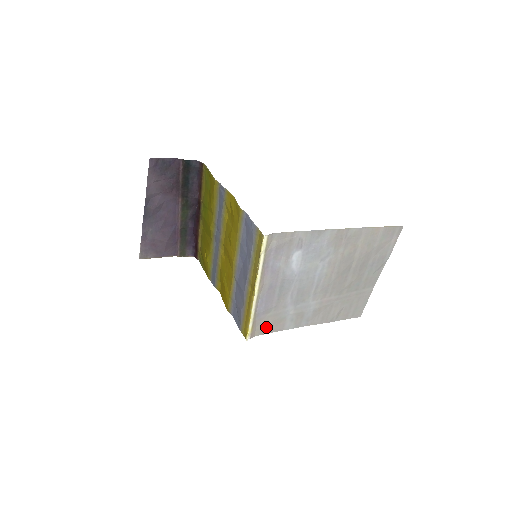
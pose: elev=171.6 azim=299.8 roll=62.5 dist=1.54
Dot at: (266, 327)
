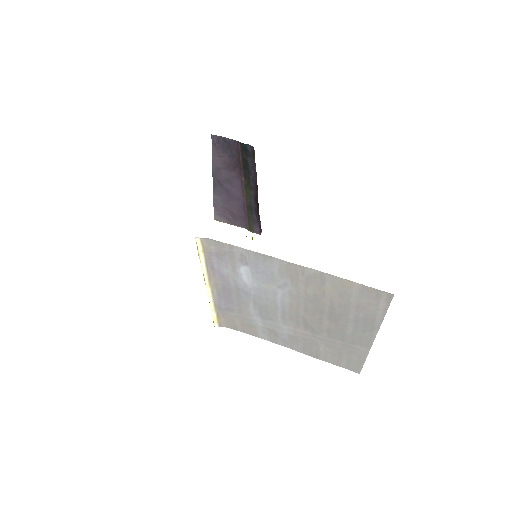
Dot at: (236, 324)
